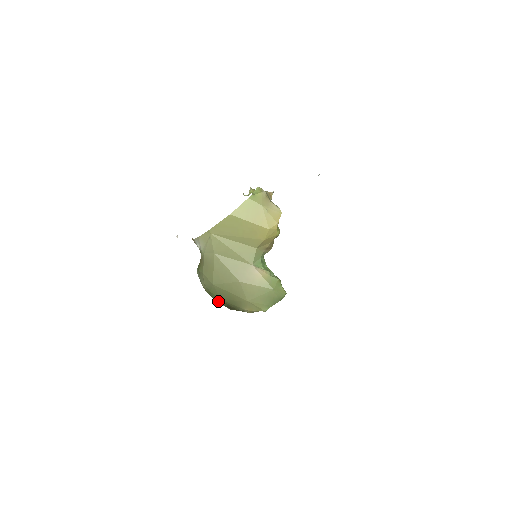
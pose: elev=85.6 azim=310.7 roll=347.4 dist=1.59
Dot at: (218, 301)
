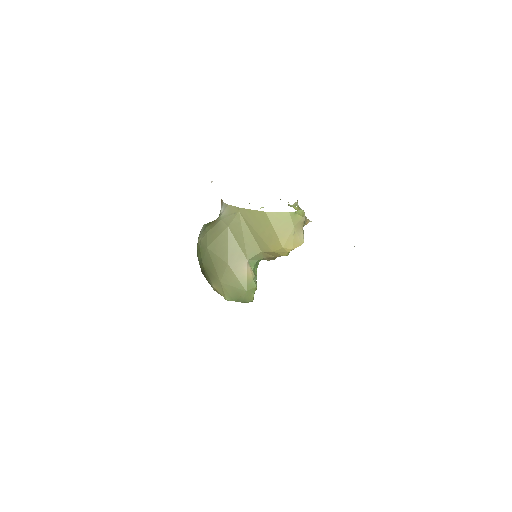
Dot at: (199, 261)
